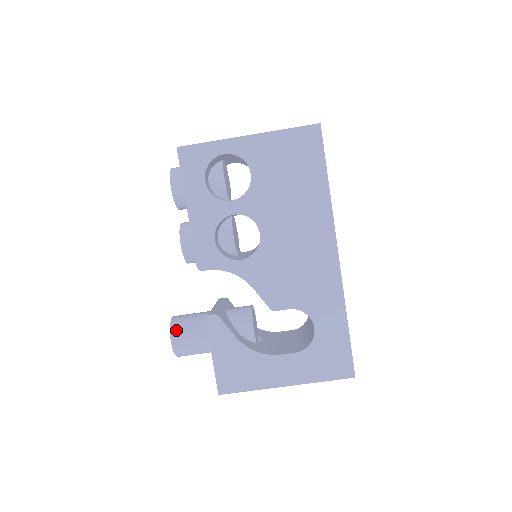
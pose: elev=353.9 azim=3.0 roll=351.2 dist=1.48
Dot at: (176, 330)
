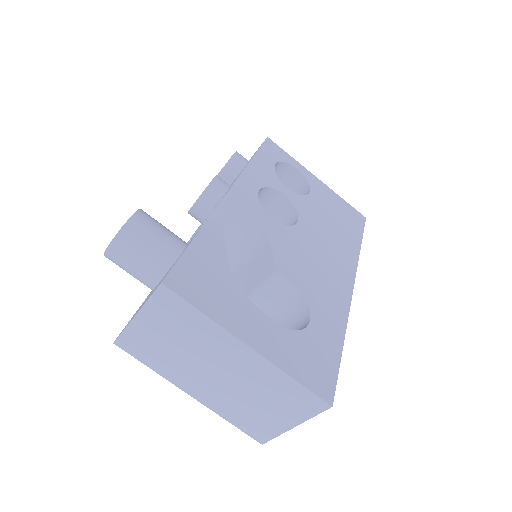
Dot at: (147, 214)
